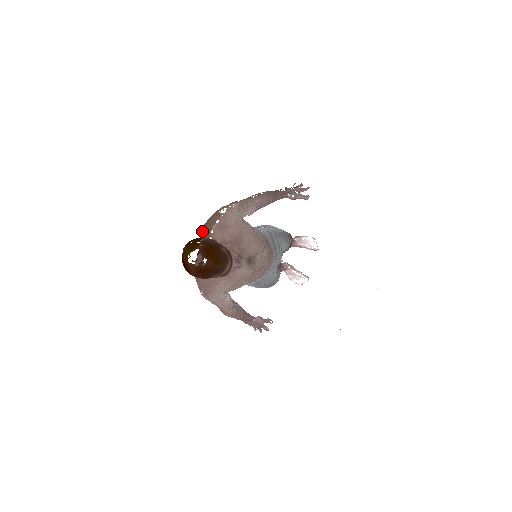
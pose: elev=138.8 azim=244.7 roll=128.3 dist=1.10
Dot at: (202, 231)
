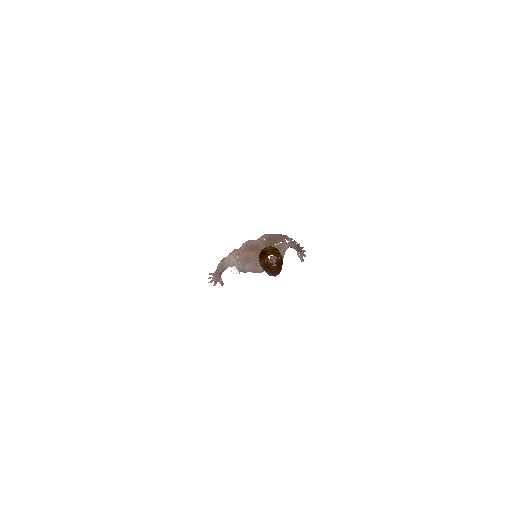
Dot at: (271, 238)
